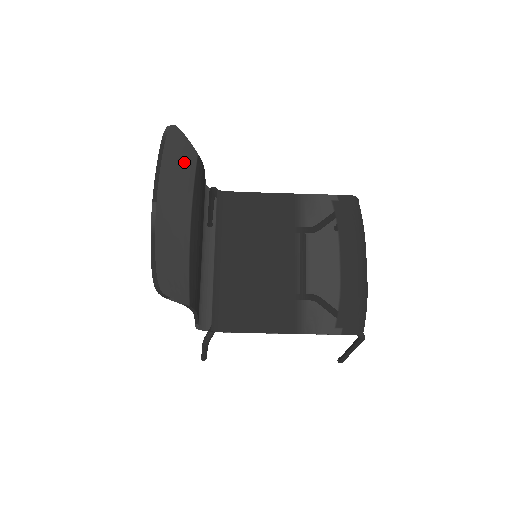
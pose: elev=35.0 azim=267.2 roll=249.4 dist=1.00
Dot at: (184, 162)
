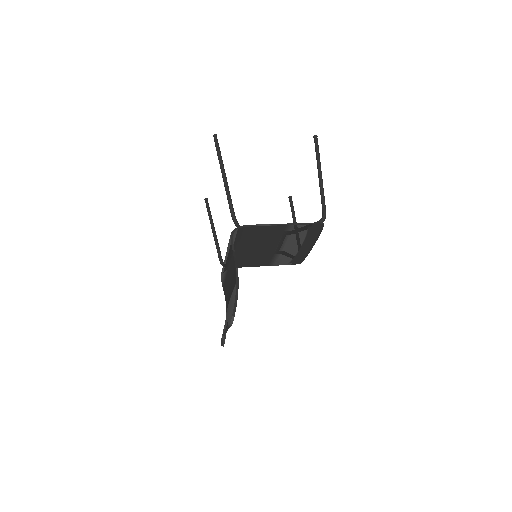
Dot at: occluded
